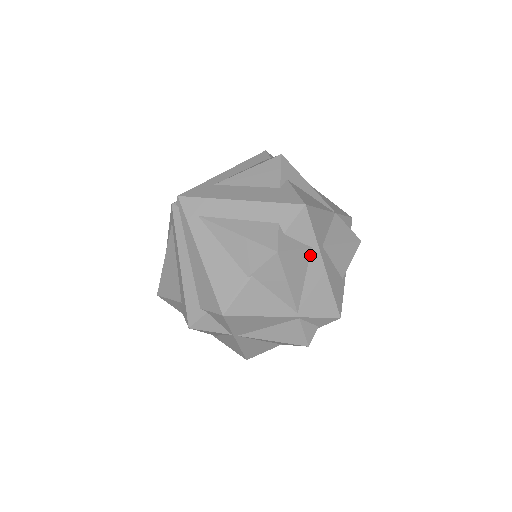
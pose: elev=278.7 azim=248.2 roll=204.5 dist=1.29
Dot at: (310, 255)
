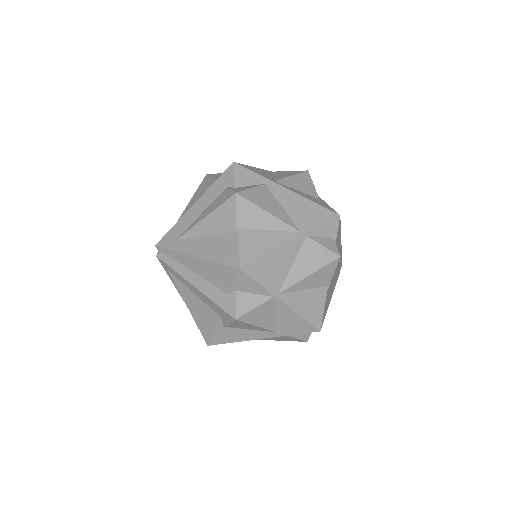
Dot at: (269, 189)
